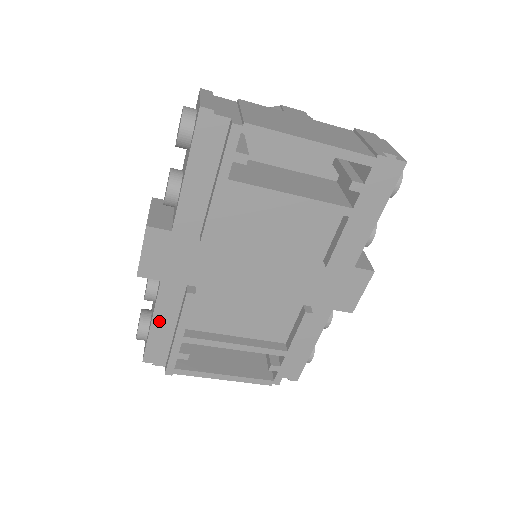
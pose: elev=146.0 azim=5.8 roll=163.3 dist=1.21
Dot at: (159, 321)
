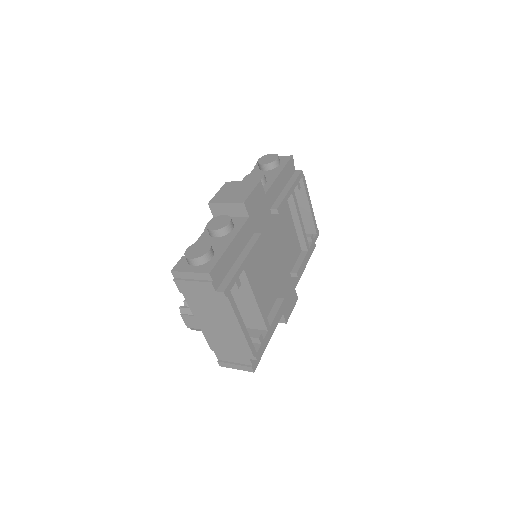
Dot at: (234, 245)
